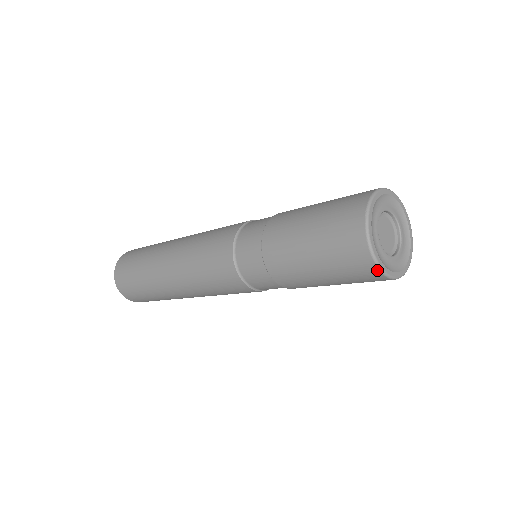
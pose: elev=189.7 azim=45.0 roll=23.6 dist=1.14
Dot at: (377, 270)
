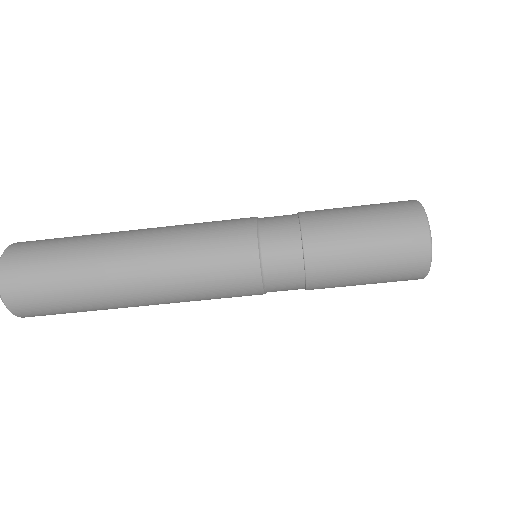
Dot at: (426, 271)
